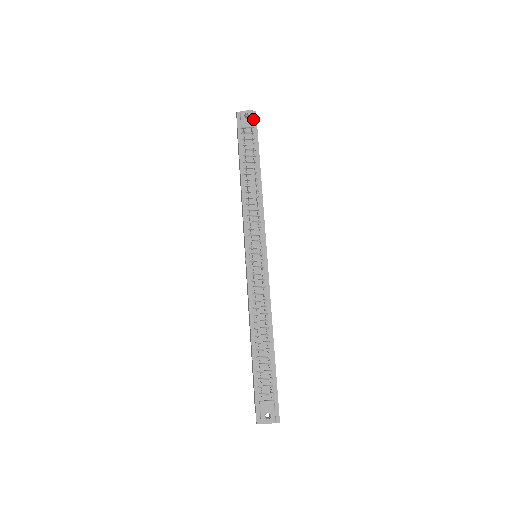
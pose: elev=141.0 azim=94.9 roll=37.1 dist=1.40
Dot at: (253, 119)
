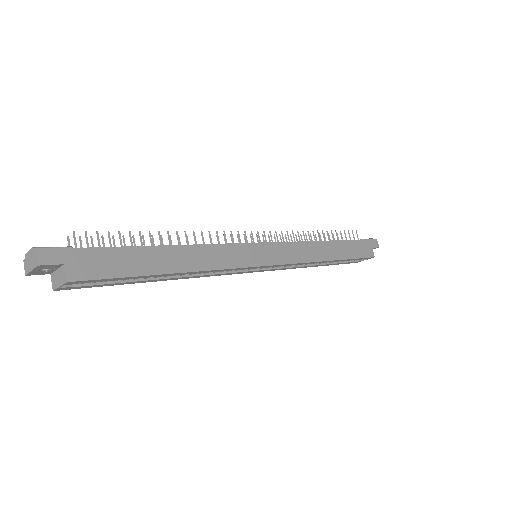
Dot at: occluded
